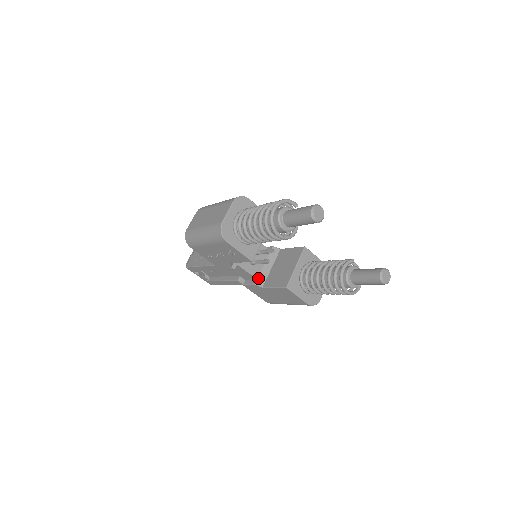
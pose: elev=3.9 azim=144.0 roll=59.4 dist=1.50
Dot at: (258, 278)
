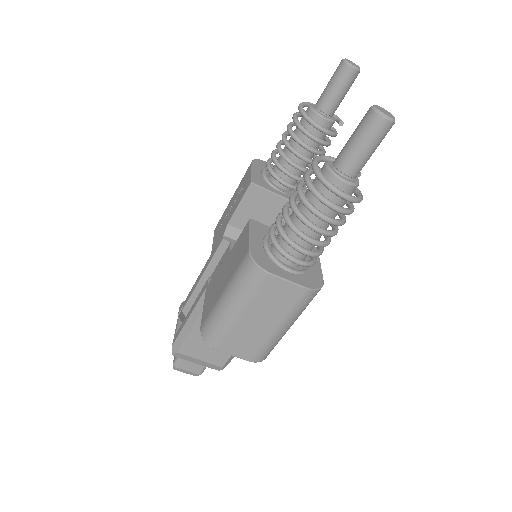
Dot at: occluded
